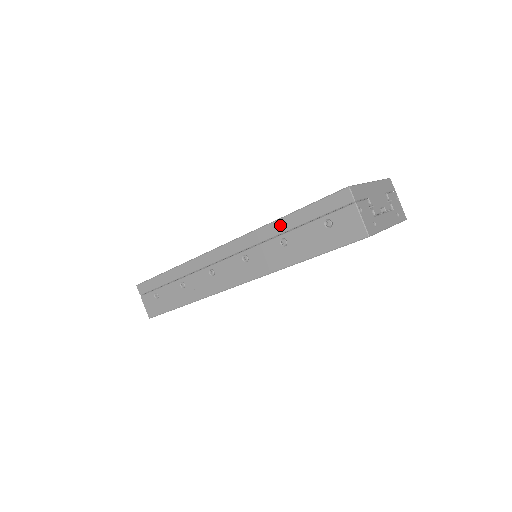
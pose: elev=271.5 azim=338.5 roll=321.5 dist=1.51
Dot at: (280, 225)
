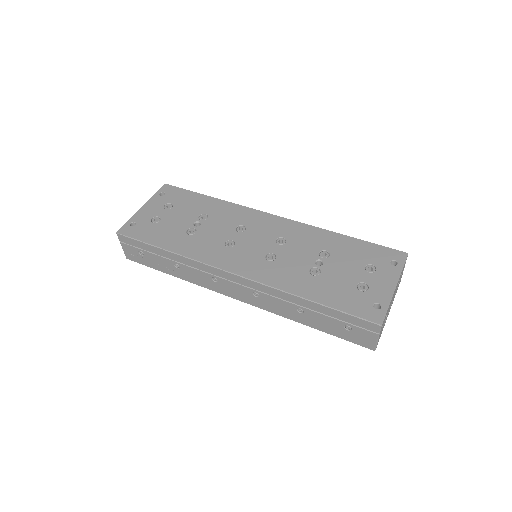
Dot at: (303, 302)
